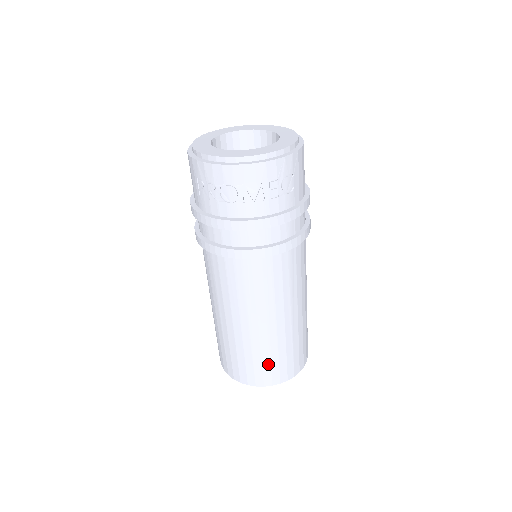
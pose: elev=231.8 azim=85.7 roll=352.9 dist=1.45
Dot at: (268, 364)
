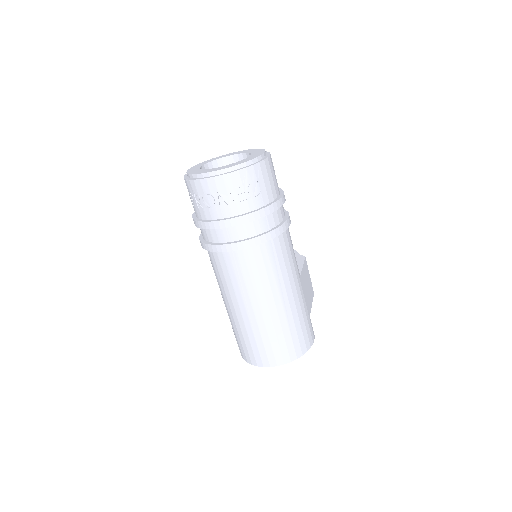
Dot at: (269, 345)
